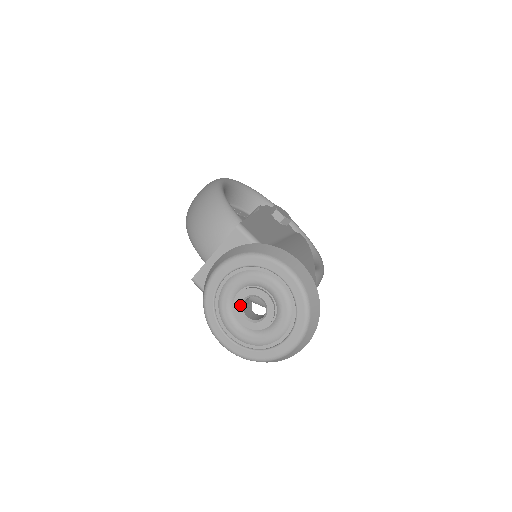
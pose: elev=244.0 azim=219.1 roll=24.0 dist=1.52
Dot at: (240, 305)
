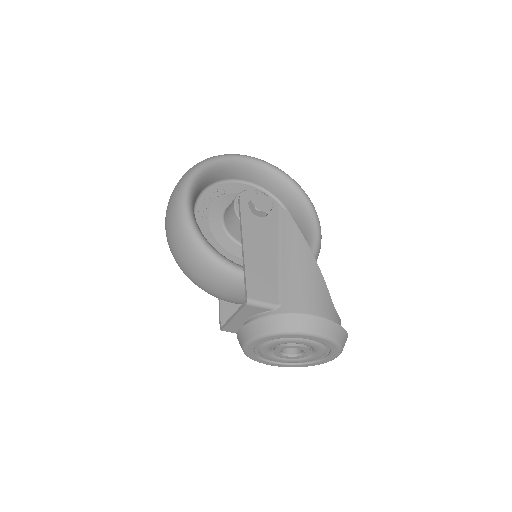
Dot at: (279, 353)
